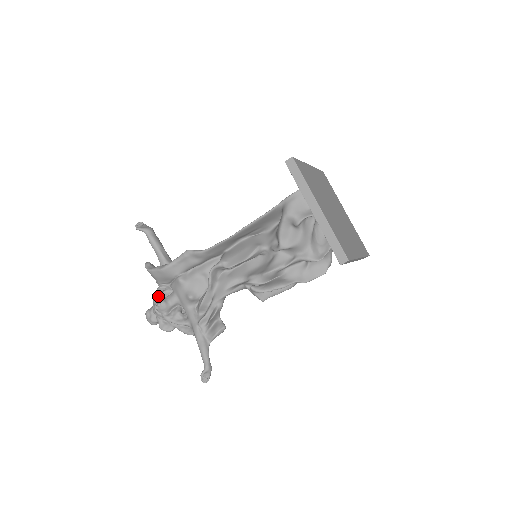
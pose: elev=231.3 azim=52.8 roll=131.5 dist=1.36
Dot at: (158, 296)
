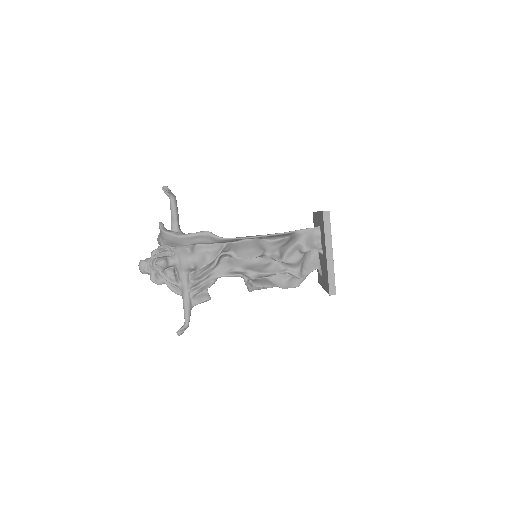
Dot at: (160, 253)
